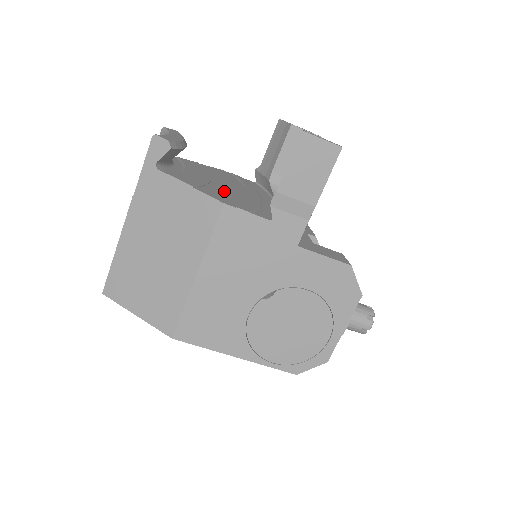
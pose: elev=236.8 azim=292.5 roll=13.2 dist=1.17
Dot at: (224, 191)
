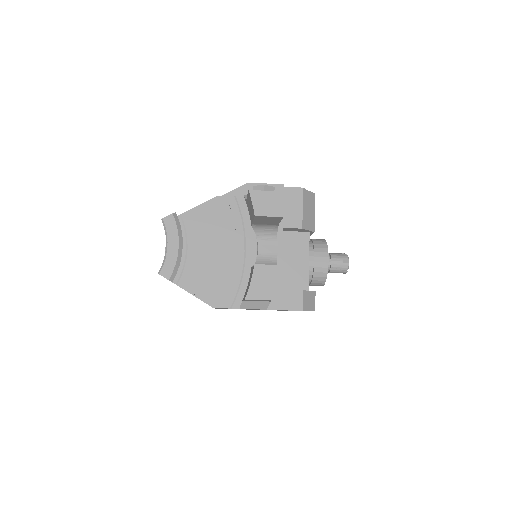
Dot at: (215, 274)
